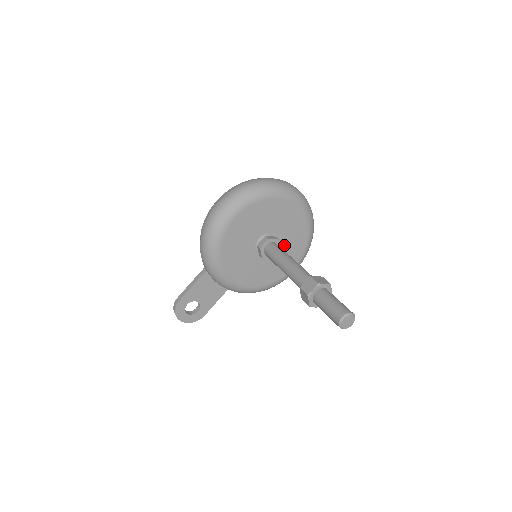
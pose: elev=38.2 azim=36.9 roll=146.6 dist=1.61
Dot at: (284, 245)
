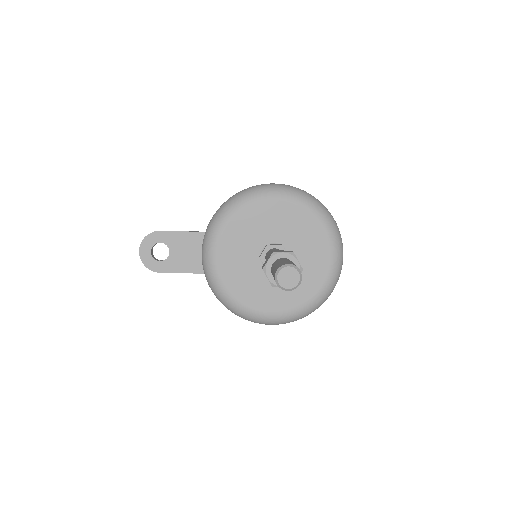
Dot at: occluded
